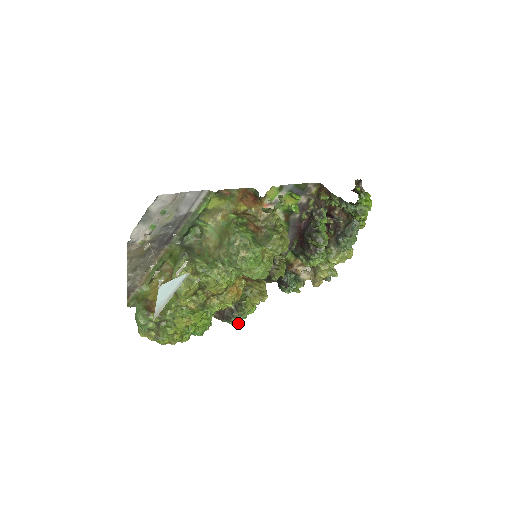
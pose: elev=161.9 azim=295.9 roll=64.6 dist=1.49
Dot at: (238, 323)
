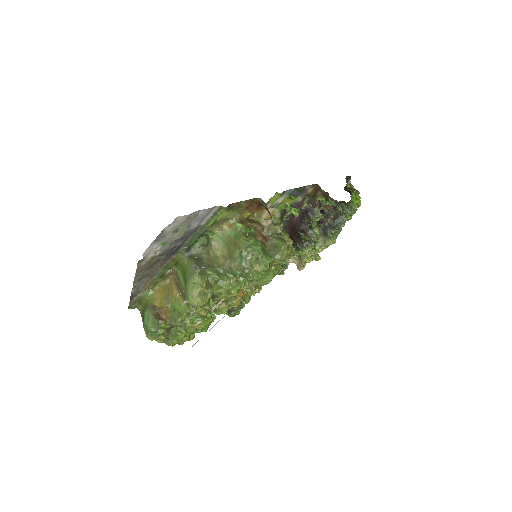
Dot at: (236, 314)
